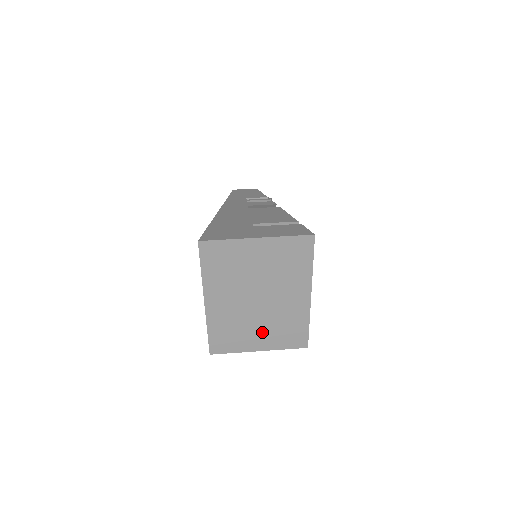
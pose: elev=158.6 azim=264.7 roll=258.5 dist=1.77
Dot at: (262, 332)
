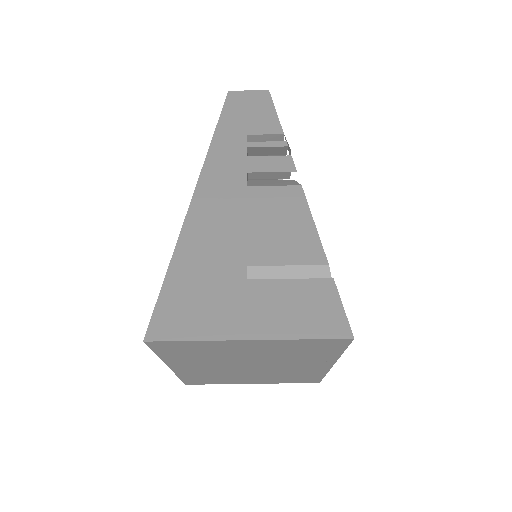
Dot at: (257, 378)
